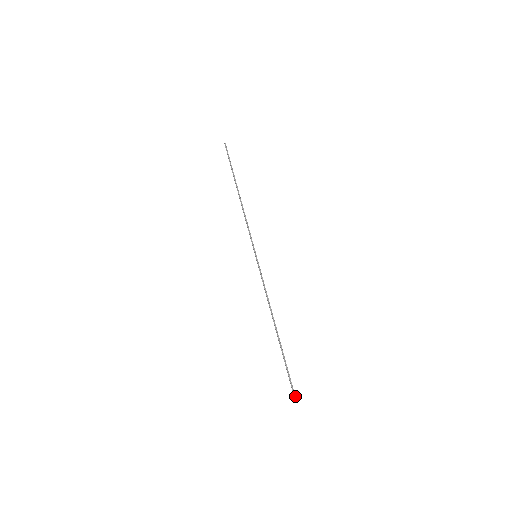
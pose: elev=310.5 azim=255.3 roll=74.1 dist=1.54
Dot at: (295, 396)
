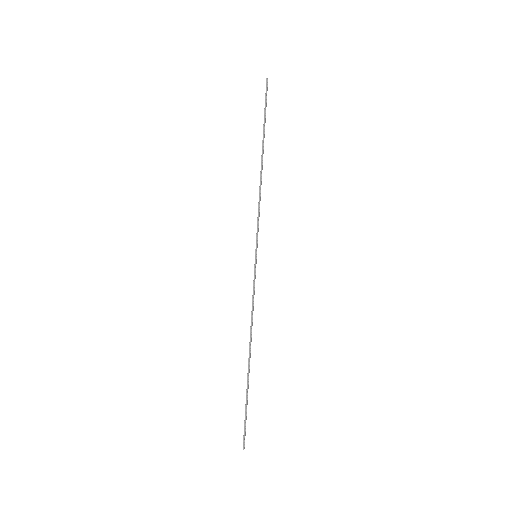
Dot at: (244, 442)
